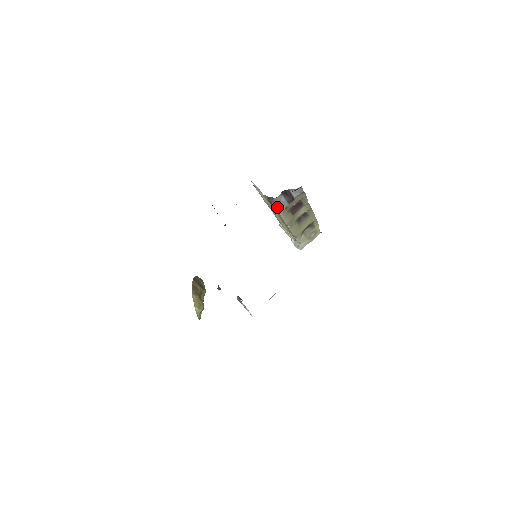
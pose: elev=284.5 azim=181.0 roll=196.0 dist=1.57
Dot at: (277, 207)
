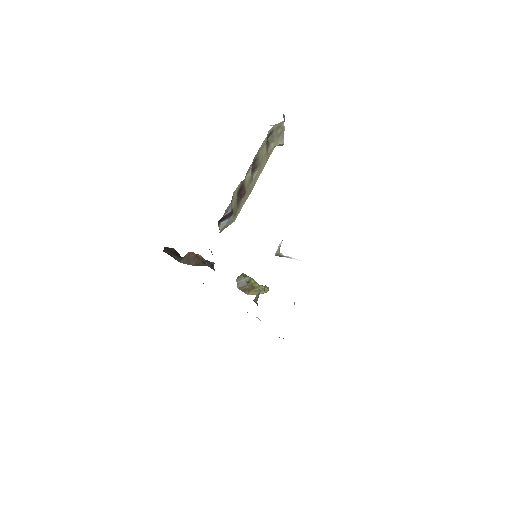
Dot at: occluded
